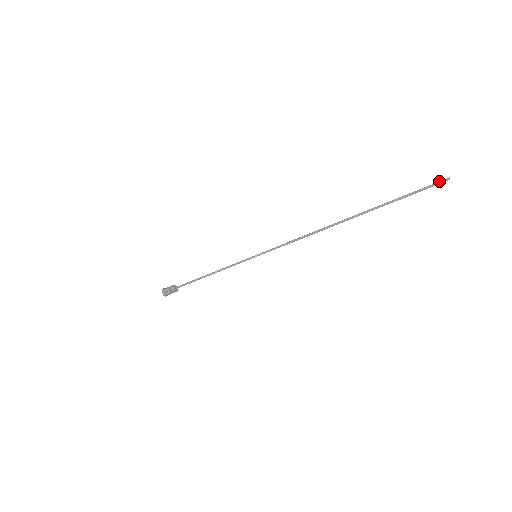
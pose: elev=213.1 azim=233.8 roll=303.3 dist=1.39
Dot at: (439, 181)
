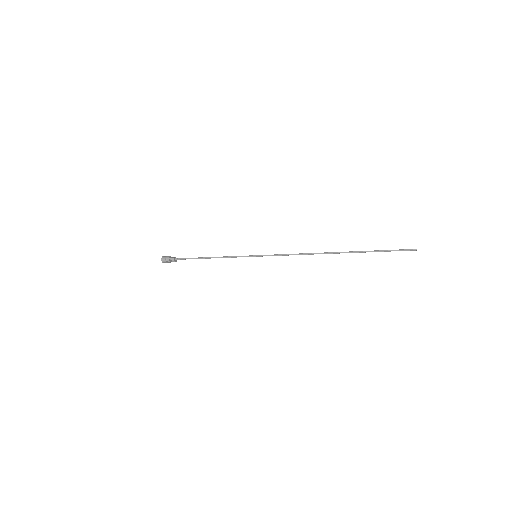
Dot at: (409, 250)
